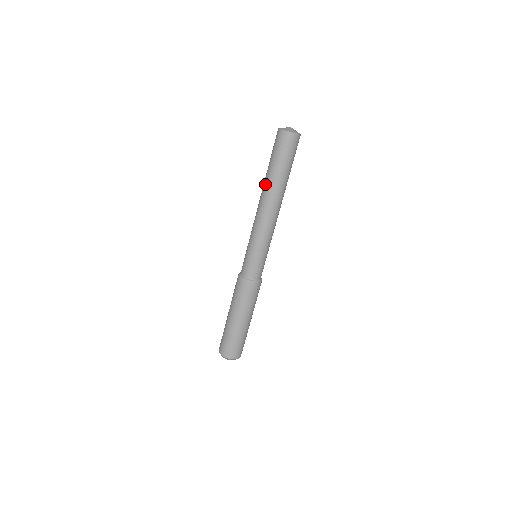
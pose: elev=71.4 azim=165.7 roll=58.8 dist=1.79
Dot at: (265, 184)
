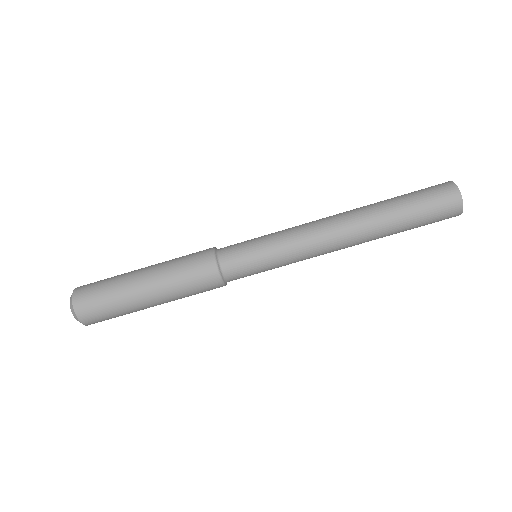
Dot at: (374, 218)
